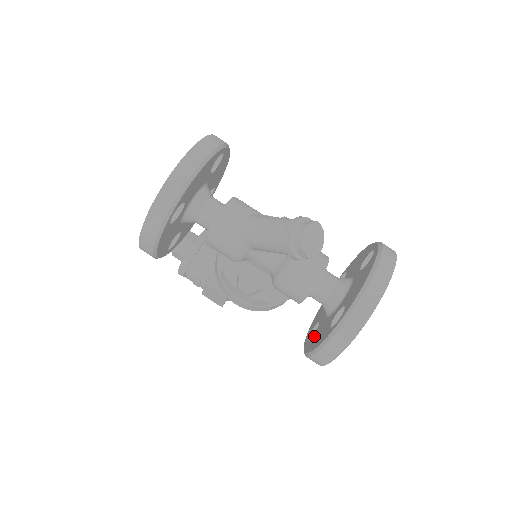
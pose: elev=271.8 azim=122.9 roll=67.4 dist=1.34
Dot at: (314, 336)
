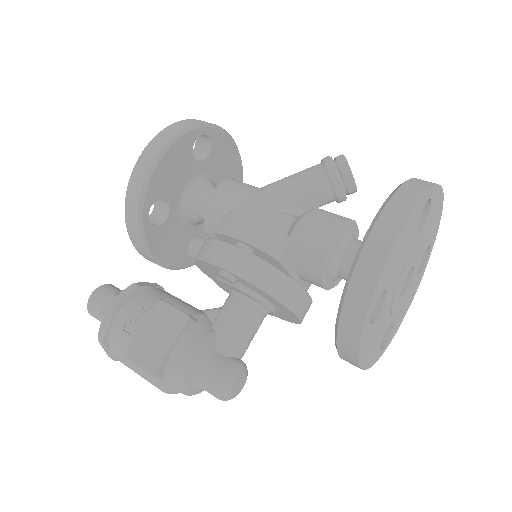
Dot at: occluded
